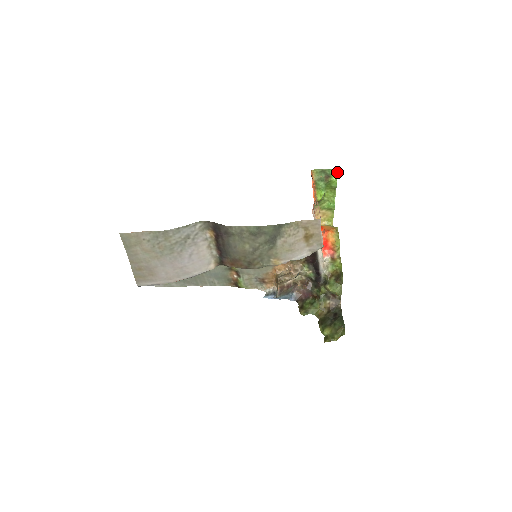
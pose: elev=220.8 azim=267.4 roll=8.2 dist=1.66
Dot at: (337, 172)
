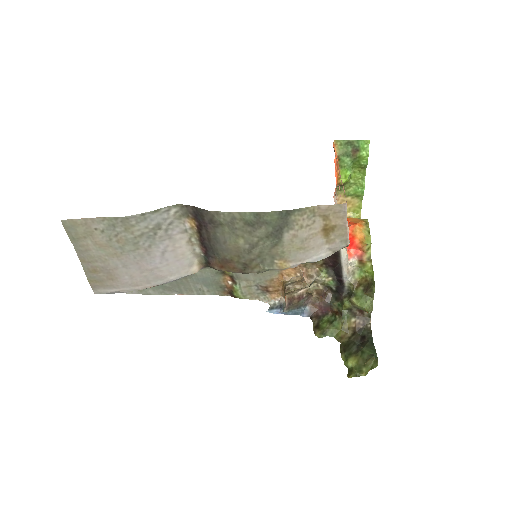
Dot at: occluded
